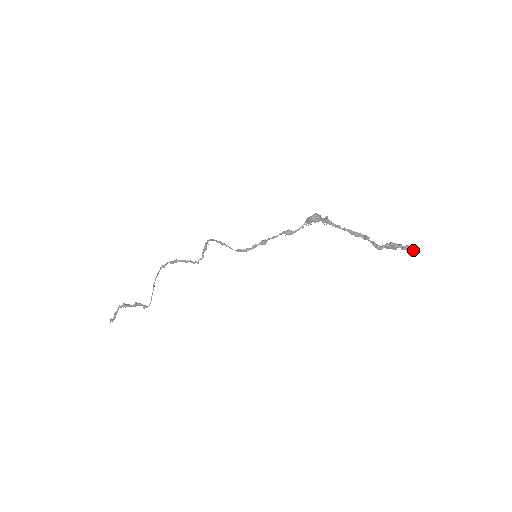
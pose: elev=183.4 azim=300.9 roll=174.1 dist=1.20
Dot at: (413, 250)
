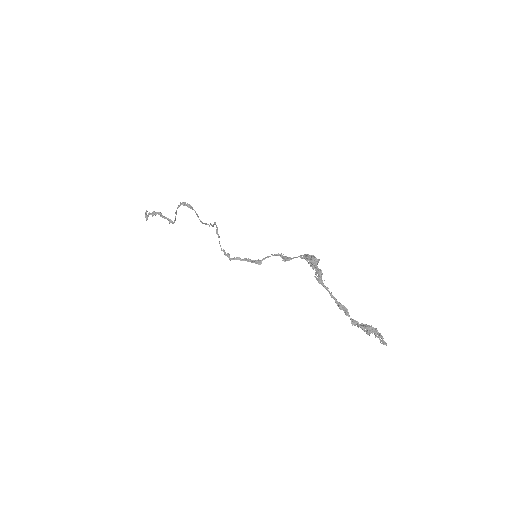
Dot at: (383, 343)
